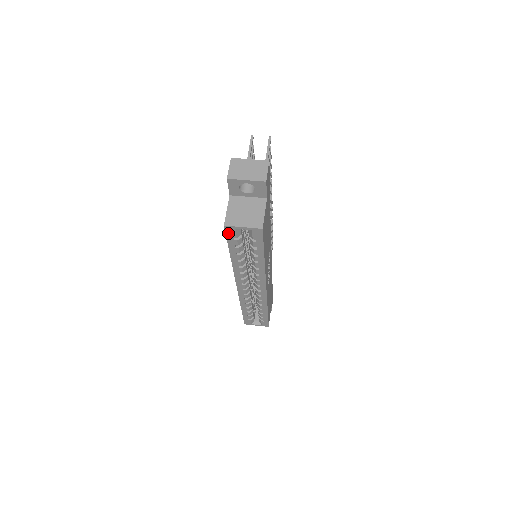
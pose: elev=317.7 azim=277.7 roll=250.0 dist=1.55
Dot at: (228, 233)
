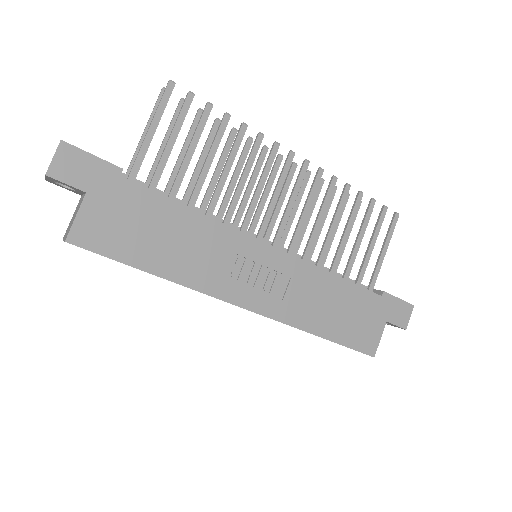
Dot at: occluded
